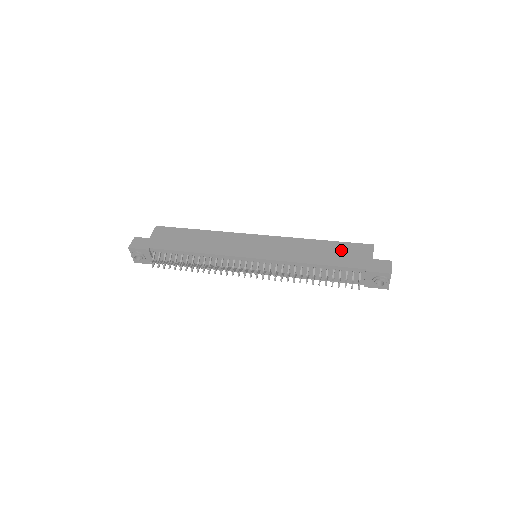
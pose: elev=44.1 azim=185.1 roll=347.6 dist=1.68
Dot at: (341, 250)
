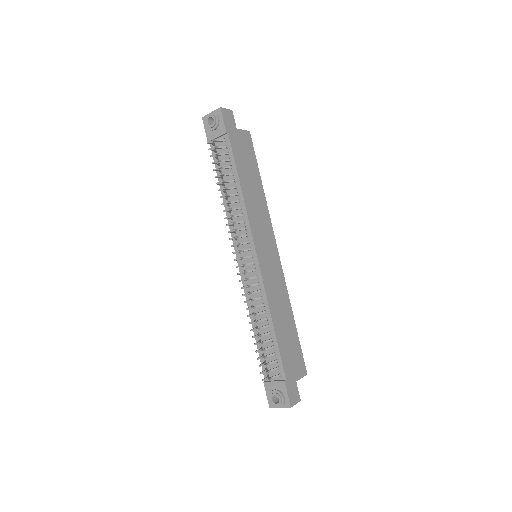
Dot at: (293, 345)
